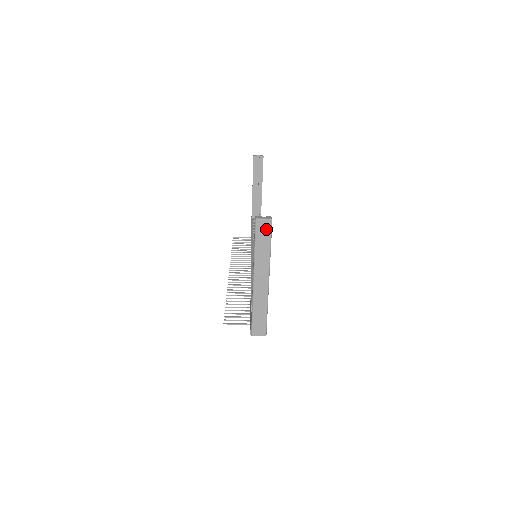
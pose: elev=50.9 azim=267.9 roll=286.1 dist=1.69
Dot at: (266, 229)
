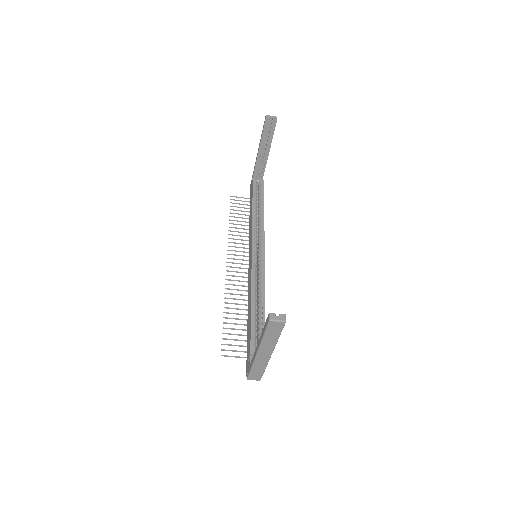
Dot at: (278, 327)
